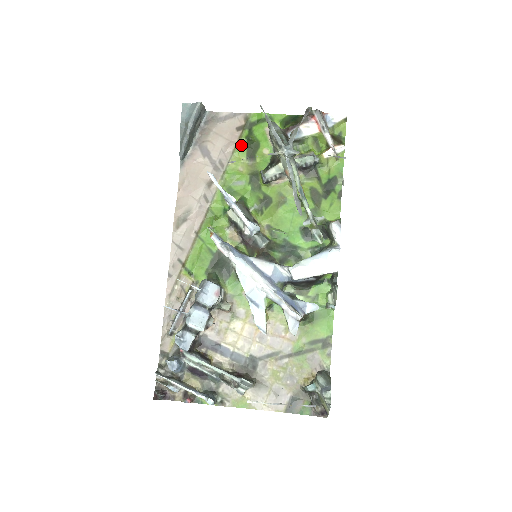
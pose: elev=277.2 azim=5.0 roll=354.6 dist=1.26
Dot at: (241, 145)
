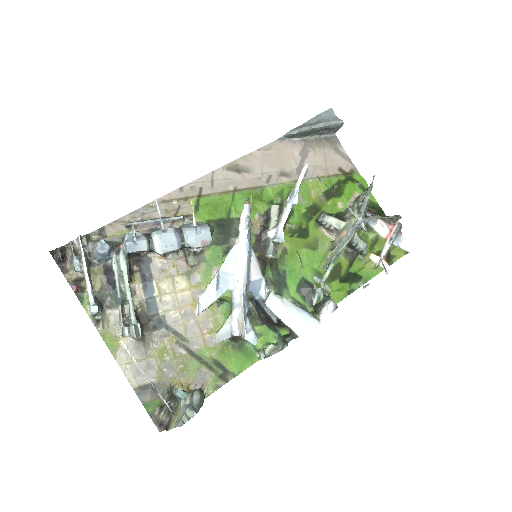
Dot at: (331, 180)
